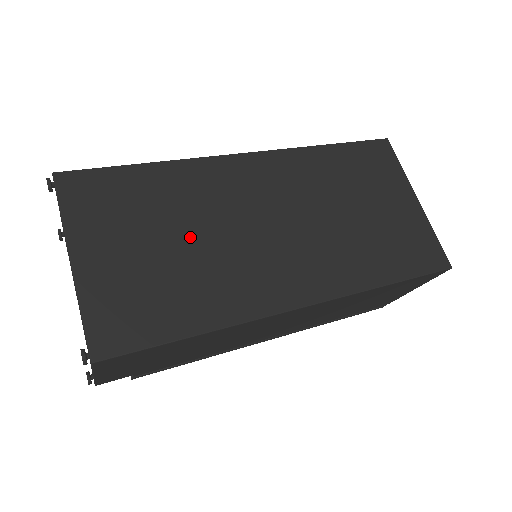
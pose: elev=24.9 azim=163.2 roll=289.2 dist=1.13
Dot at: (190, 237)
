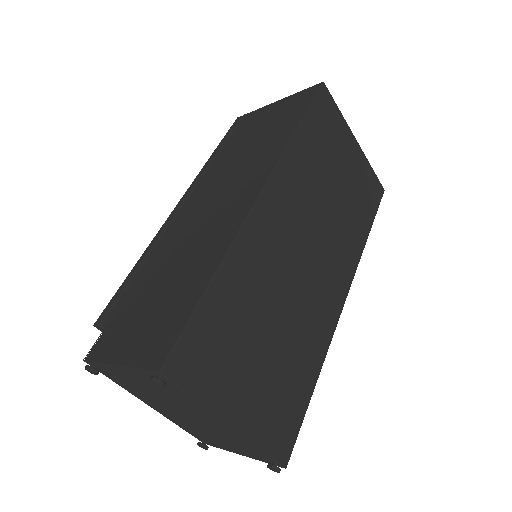
Dot at: (276, 320)
